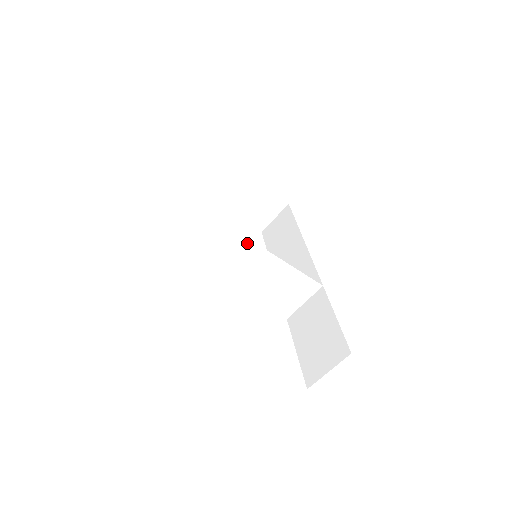
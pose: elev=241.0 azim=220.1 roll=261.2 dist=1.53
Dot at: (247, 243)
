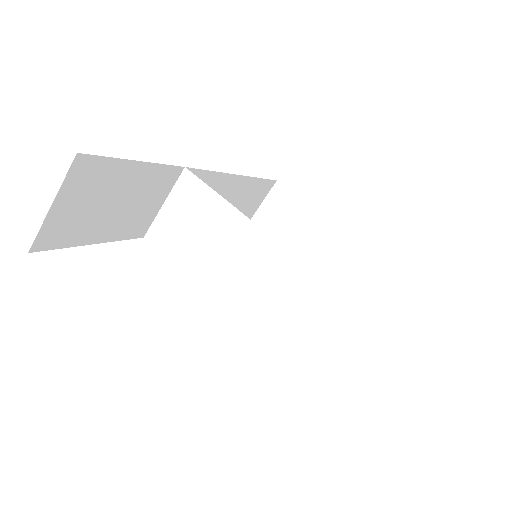
Dot at: (208, 195)
